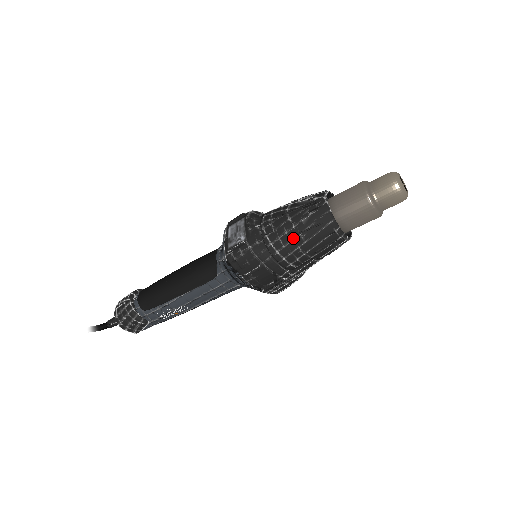
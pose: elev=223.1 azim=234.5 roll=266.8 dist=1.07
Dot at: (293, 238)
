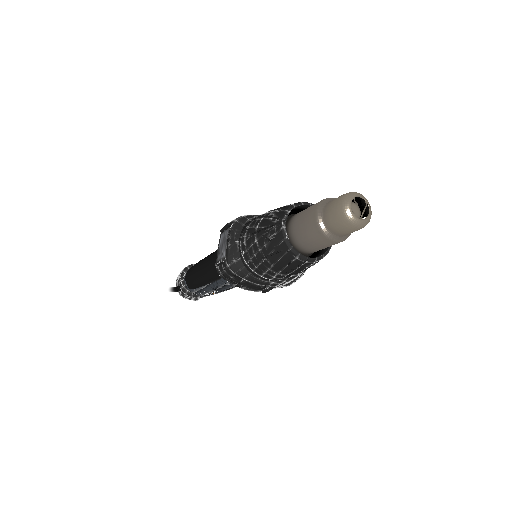
Dot at: (261, 261)
